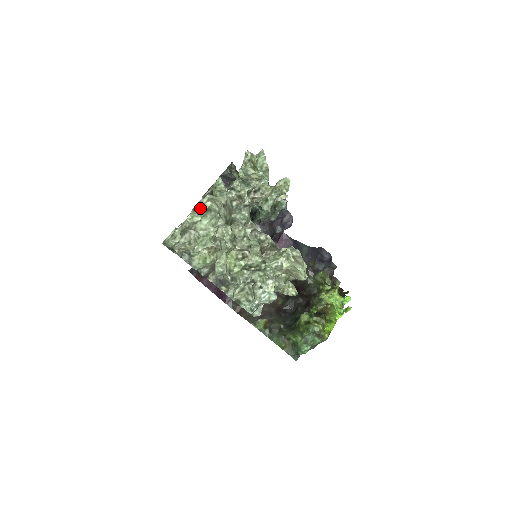
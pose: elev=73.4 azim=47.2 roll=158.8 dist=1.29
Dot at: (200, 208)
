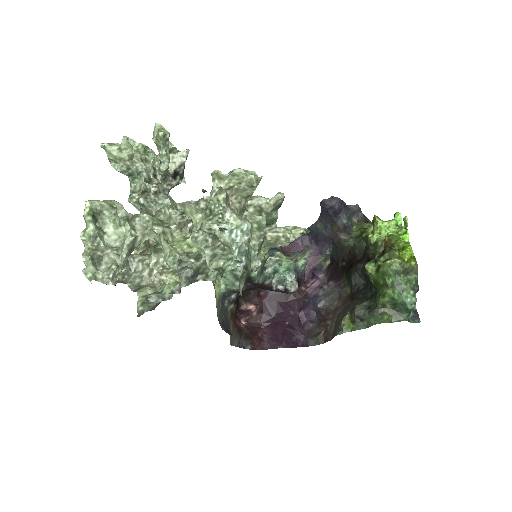
Dot at: (83, 216)
